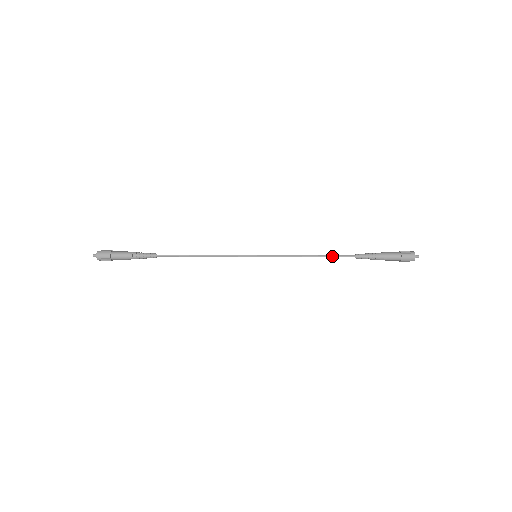
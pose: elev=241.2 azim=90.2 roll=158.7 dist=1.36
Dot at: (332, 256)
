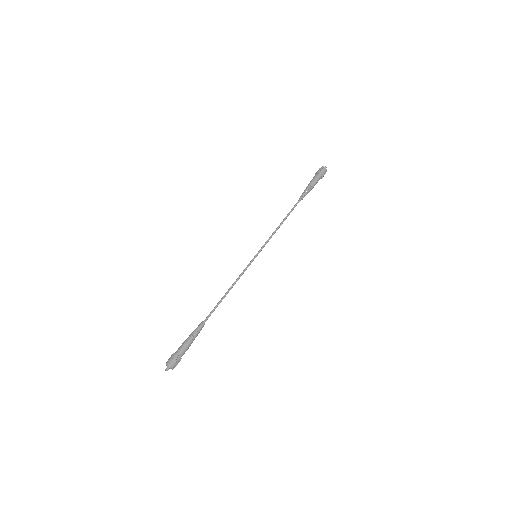
Dot at: (291, 211)
